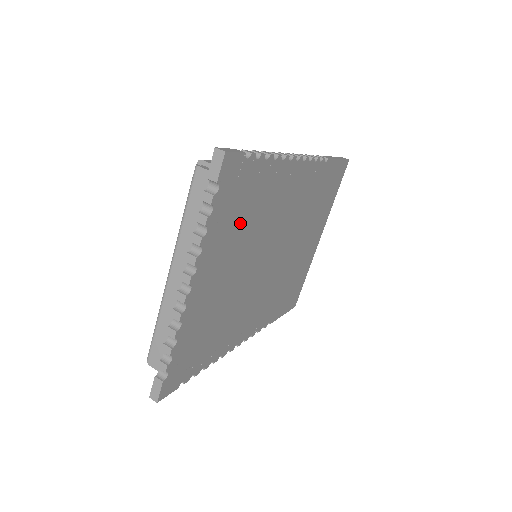
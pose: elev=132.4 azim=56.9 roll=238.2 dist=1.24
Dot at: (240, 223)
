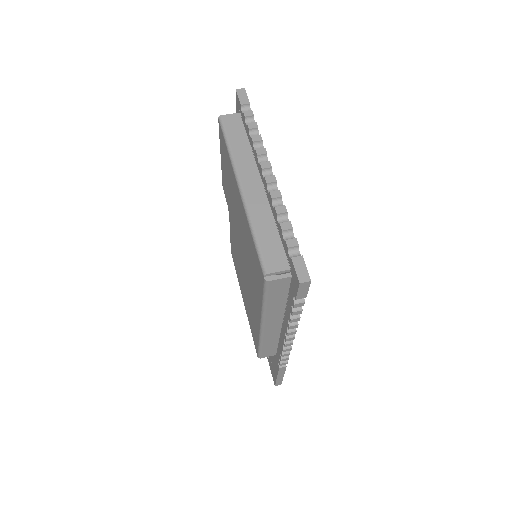
Dot at: occluded
